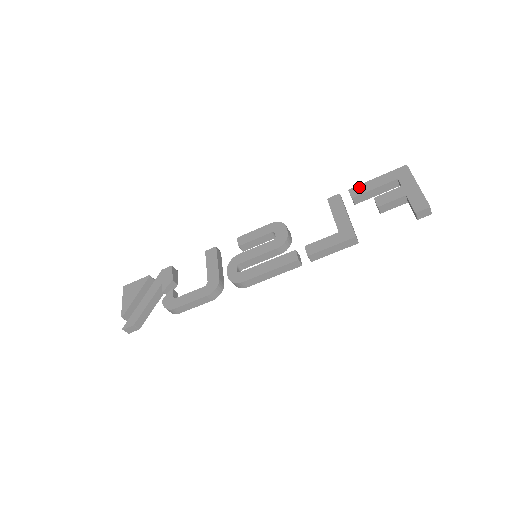
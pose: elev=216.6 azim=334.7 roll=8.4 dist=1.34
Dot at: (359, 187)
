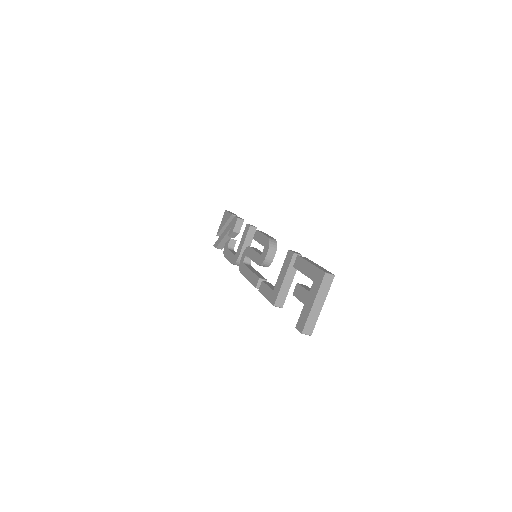
Dot at: (300, 260)
